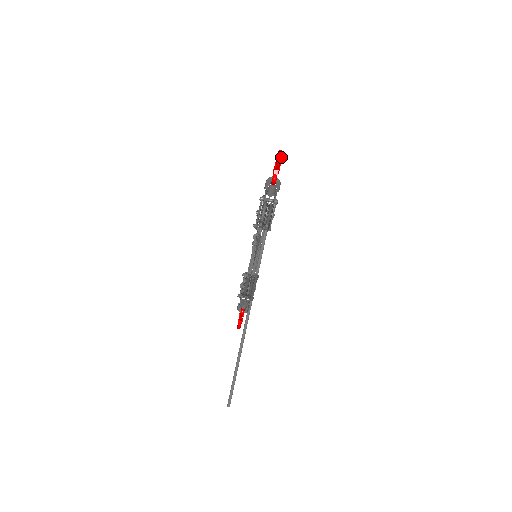
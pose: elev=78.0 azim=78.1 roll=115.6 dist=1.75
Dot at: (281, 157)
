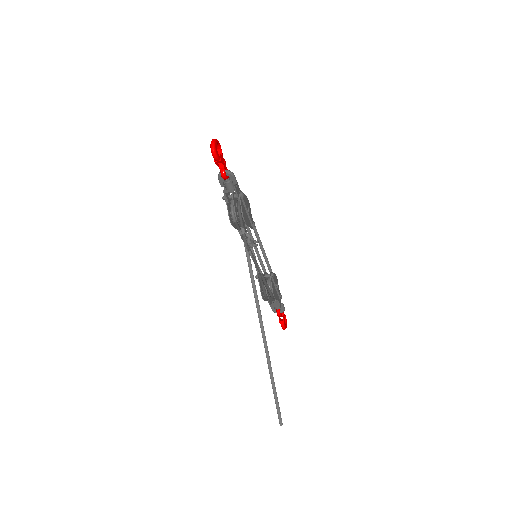
Dot at: (214, 148)
